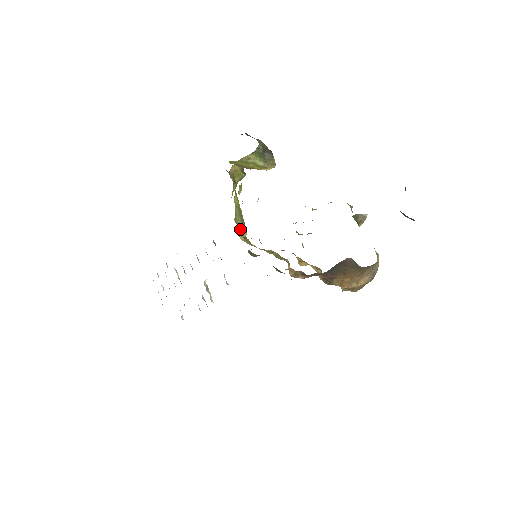
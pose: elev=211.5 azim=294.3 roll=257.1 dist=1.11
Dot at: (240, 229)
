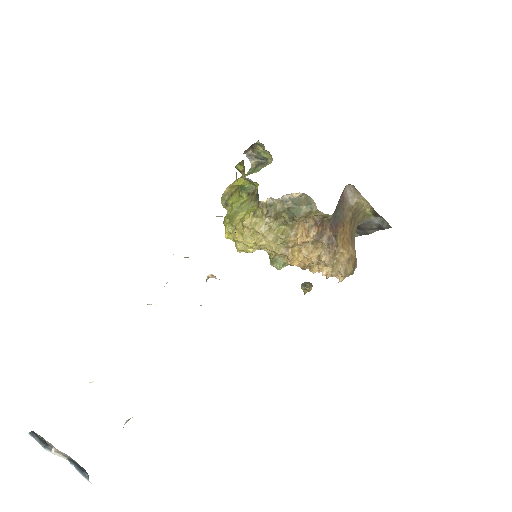
Dot at: (246, 213)
